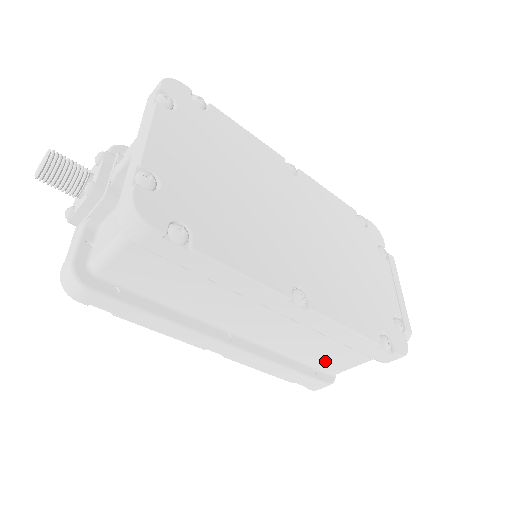
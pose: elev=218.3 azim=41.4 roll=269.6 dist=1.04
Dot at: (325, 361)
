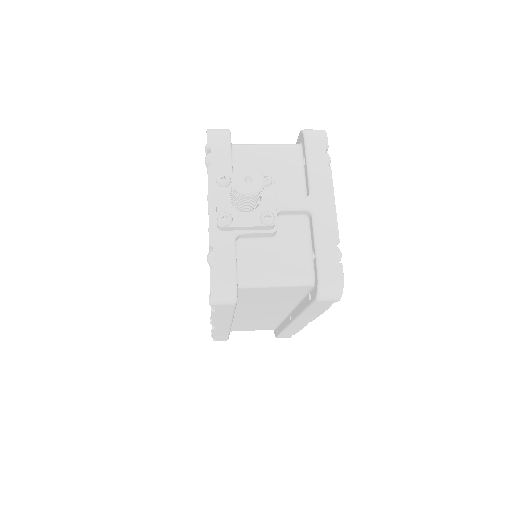
Dot at: (241, 328)
